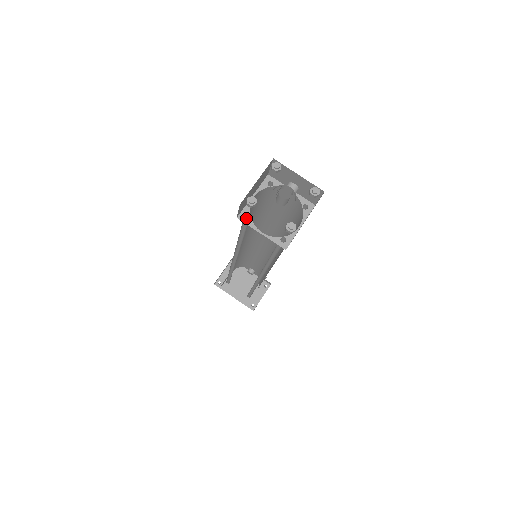
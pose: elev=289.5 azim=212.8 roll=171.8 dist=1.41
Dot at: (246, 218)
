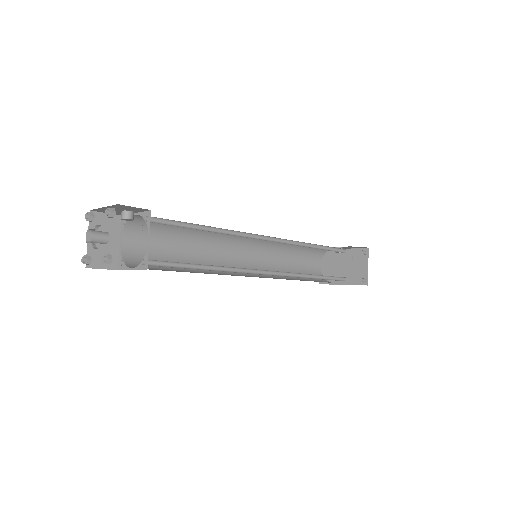
Dot at: (134, 261)
